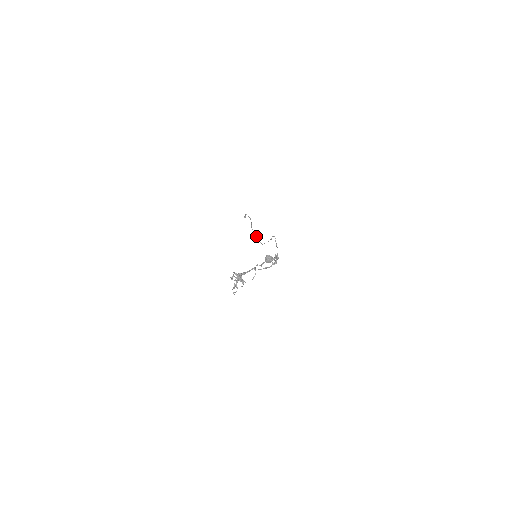
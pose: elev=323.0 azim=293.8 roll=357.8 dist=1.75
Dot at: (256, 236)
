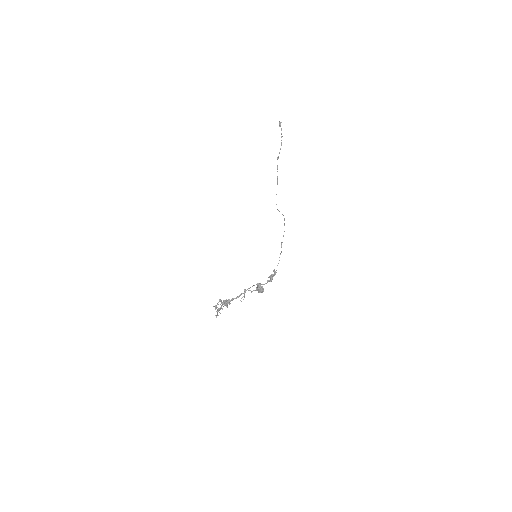
Dot at: occluded
